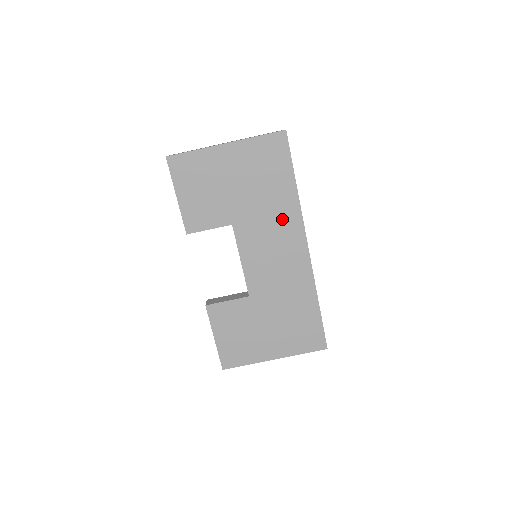
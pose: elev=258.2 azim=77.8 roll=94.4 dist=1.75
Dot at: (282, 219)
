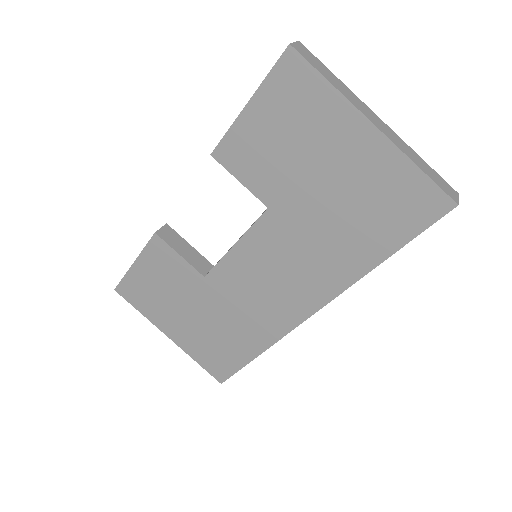
Dot at: (323, 267)
